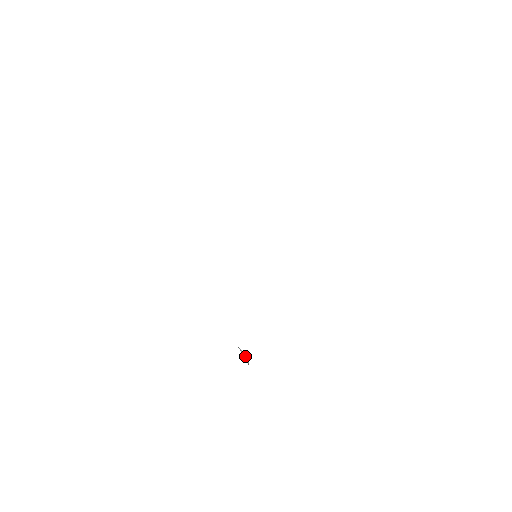
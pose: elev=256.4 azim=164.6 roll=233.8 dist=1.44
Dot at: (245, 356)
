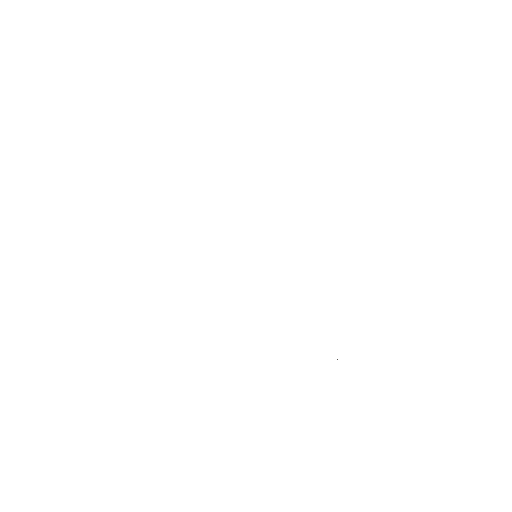
Dot at: occluded
